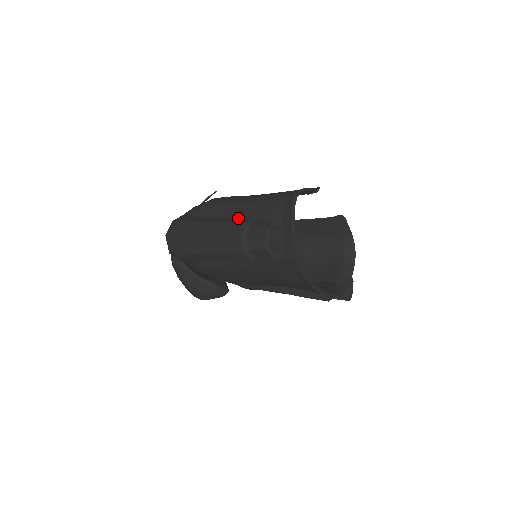
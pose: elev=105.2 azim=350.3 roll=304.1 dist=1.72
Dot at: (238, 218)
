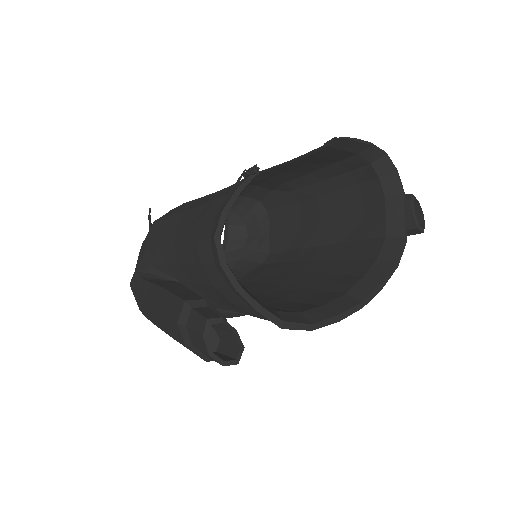
Dot at: (171, 304)
